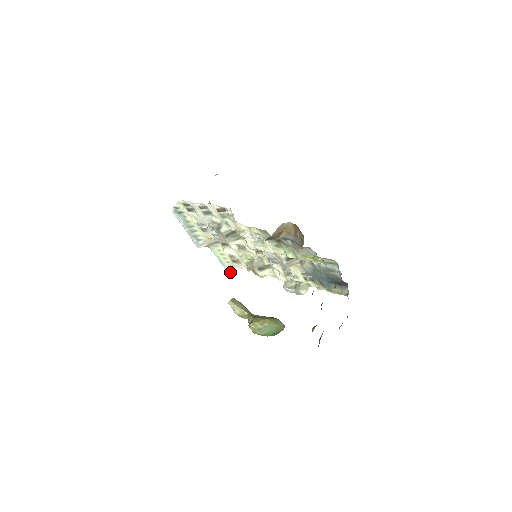
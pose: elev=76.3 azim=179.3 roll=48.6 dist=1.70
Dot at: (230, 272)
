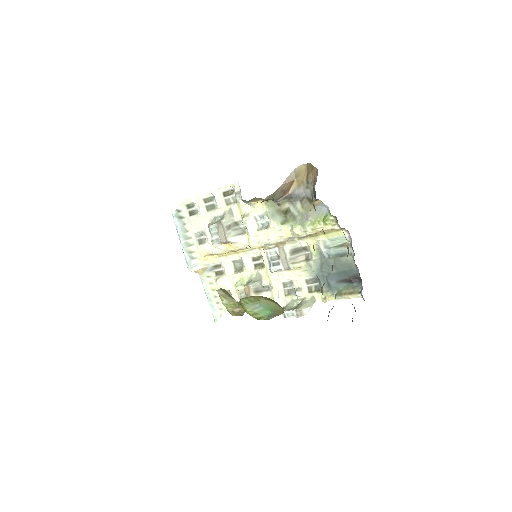
Dot at: (218, 319)
